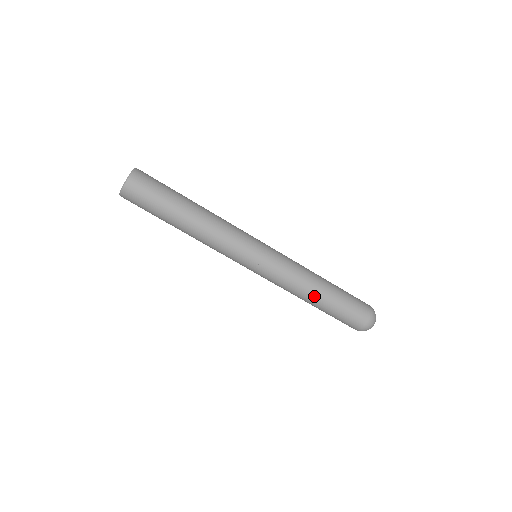
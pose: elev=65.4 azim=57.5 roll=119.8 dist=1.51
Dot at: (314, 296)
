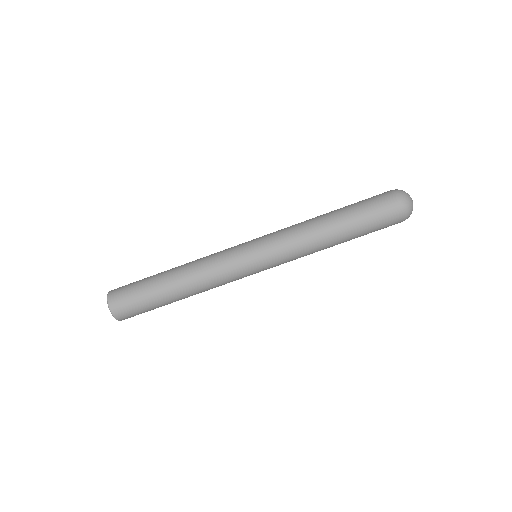
Dot at: (326, 223)
